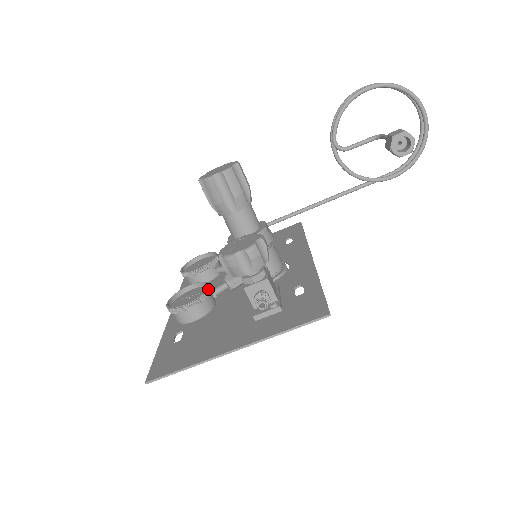
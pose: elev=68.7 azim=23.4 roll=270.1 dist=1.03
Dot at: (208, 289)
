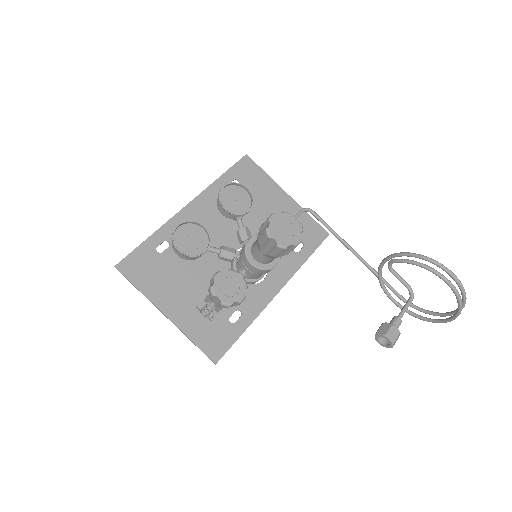
Dot at: (202, 254)
